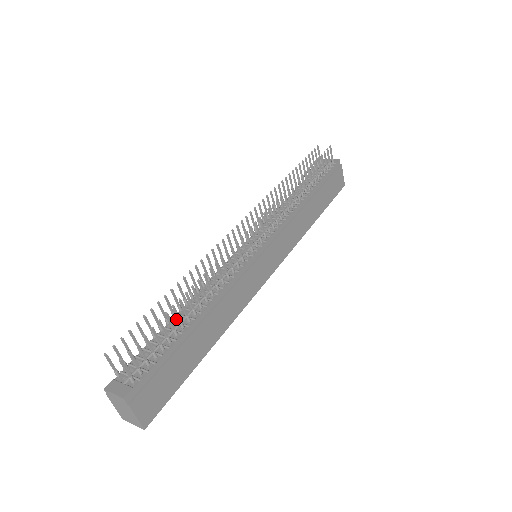
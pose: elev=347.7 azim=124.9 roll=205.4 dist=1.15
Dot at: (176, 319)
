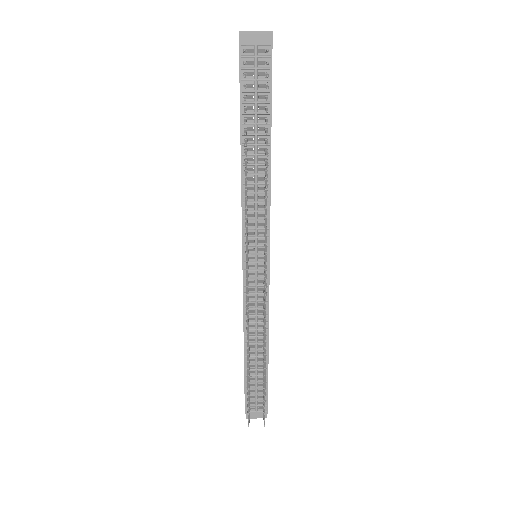
Dot at: (249, 359)
